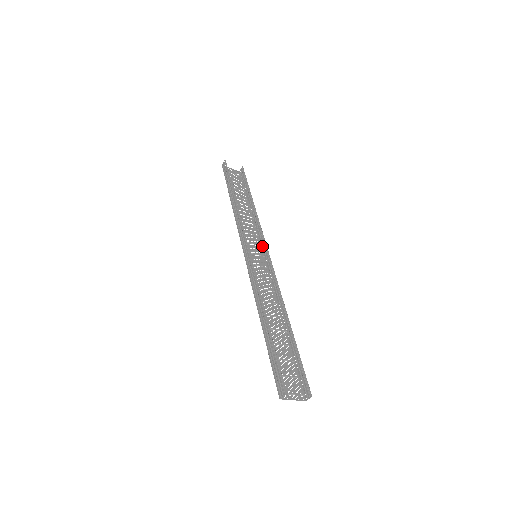
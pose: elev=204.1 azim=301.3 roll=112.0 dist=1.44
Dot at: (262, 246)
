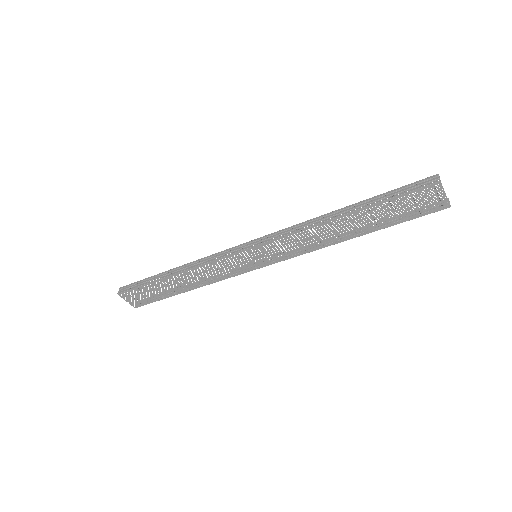
Dot at: (246, 270)
